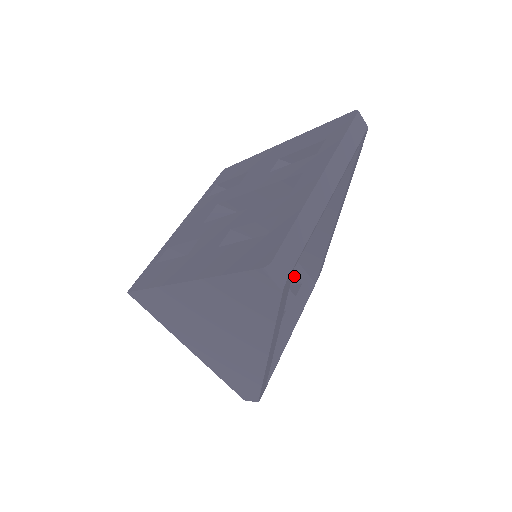
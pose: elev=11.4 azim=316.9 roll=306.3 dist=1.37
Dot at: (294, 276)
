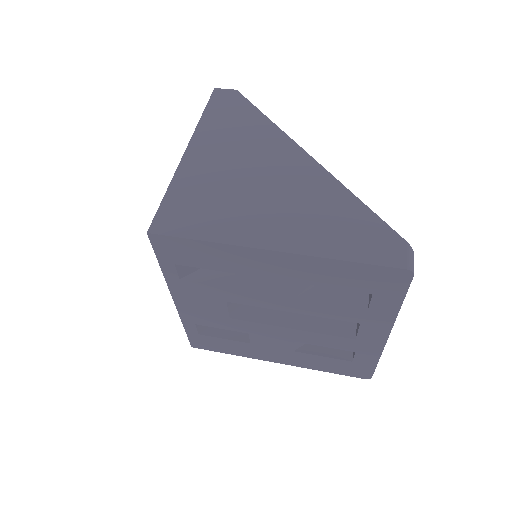
Dot at: occluded
